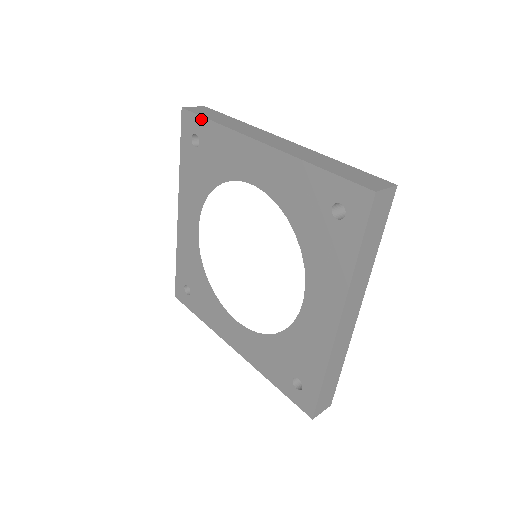
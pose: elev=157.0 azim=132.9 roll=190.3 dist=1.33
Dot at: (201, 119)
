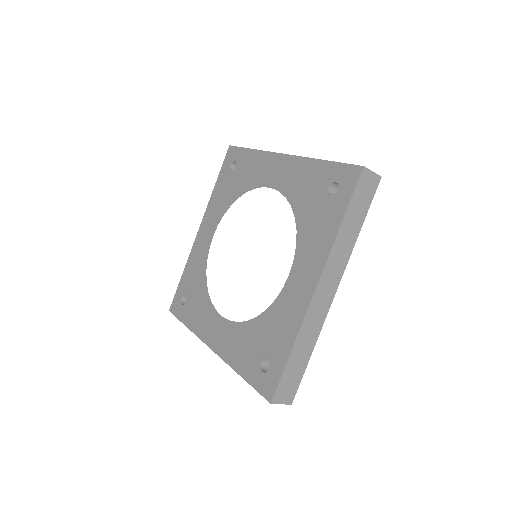
Dot at: (242, 149)
